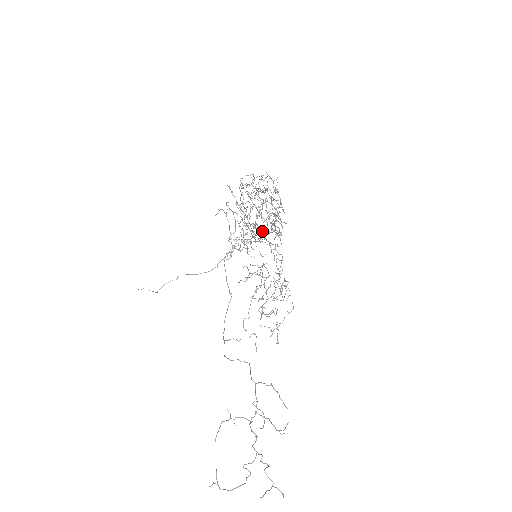
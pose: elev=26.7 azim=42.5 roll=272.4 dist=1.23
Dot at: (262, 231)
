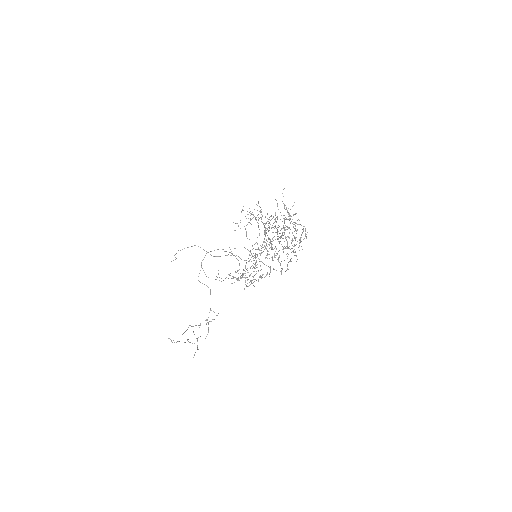
Dot at: occluded
